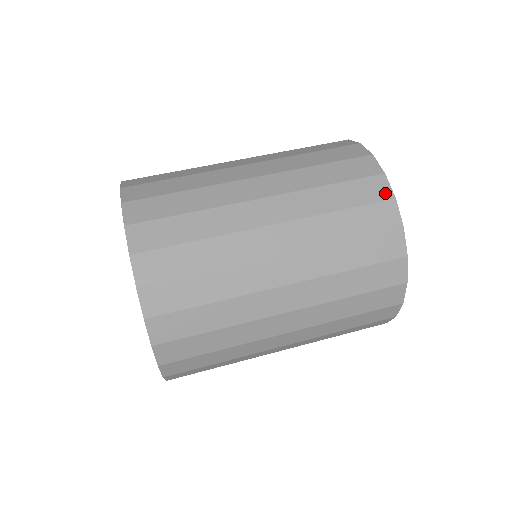
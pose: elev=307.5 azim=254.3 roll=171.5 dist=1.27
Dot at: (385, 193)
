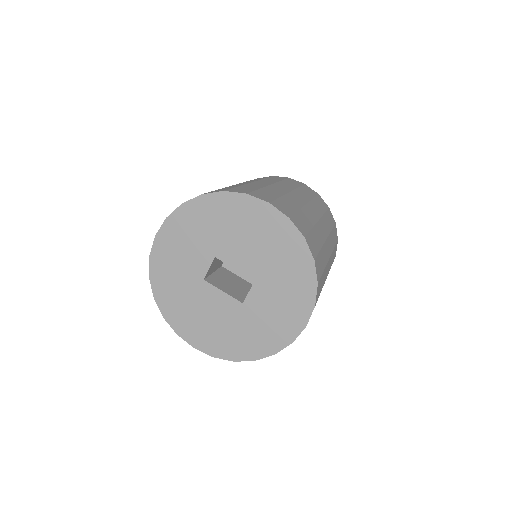
Dot at: (314, 192)
